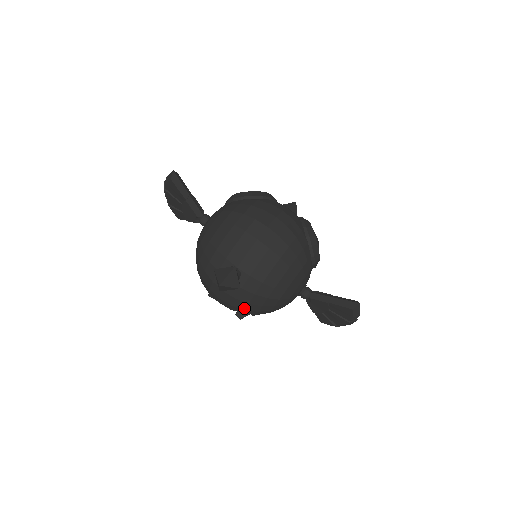
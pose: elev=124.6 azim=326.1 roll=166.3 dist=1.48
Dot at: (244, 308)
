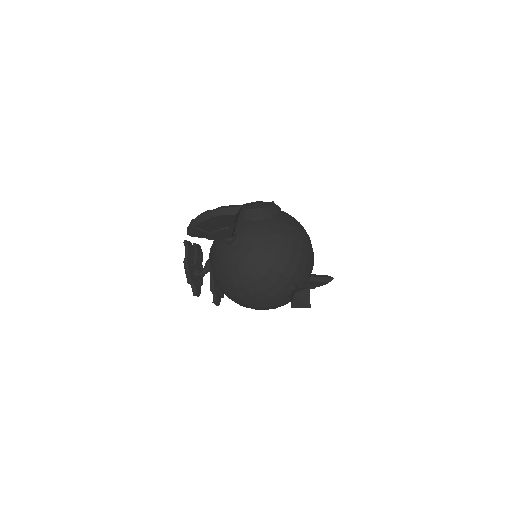
Dot at: occluded
